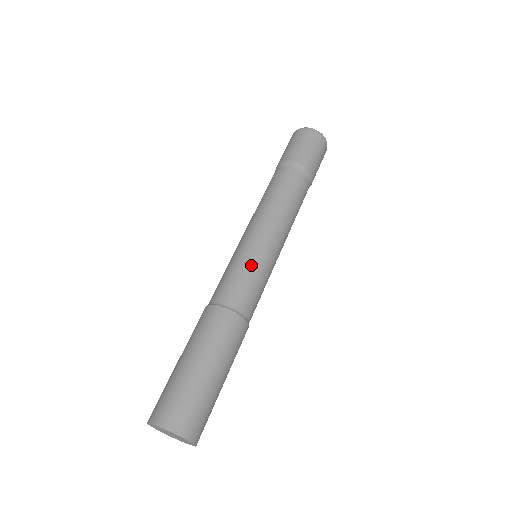
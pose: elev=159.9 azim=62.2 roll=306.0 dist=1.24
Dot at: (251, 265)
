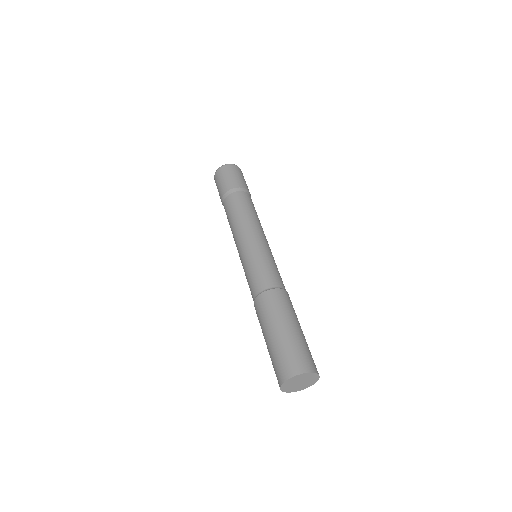
Dot at: (272, 259)
